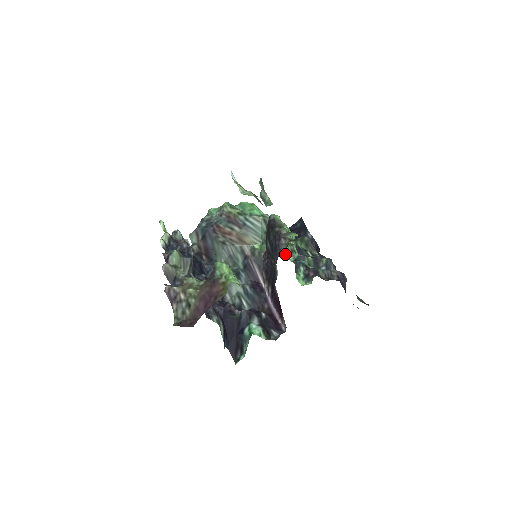
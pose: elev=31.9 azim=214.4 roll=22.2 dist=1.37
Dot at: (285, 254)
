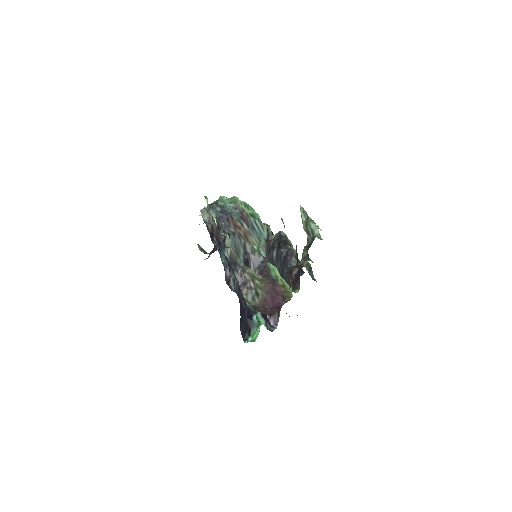
Dot at: occluded
